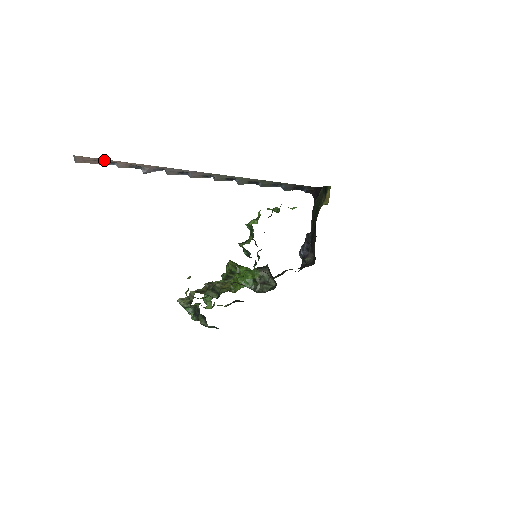
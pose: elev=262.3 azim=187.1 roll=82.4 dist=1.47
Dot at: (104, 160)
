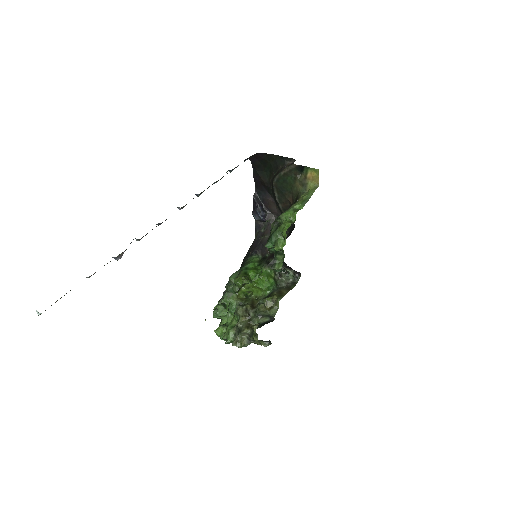
Dot at: occluded
